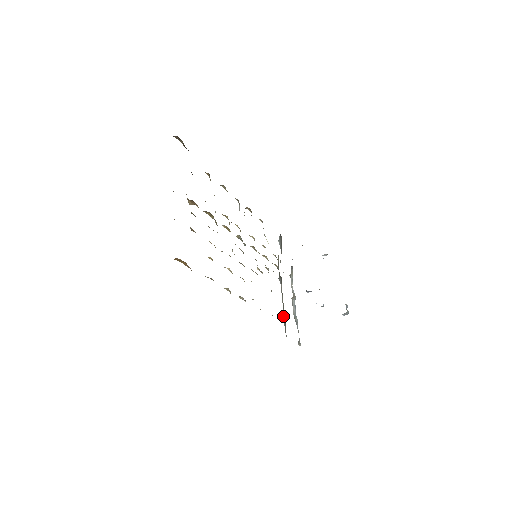
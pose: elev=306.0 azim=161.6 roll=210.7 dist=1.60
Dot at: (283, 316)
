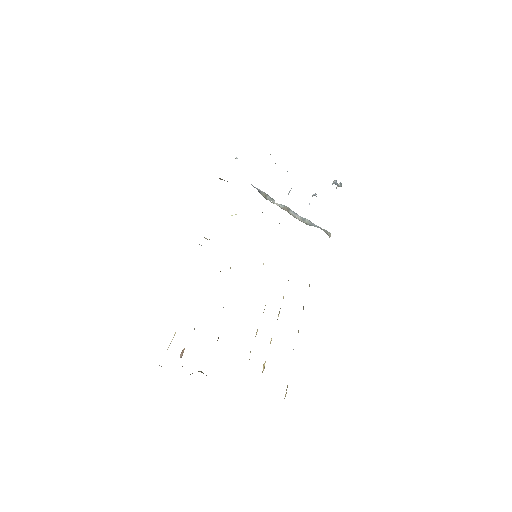
Dot at: occluded
